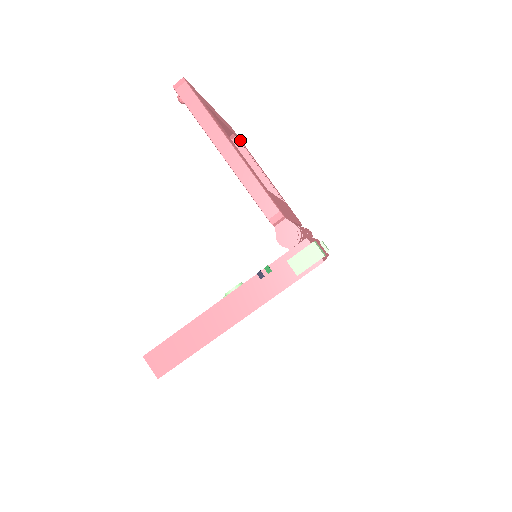
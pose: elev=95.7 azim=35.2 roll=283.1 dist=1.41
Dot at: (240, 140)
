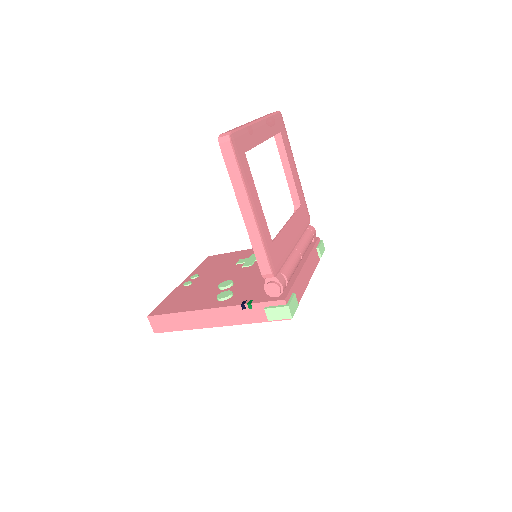
Dot at: (282, 133)
